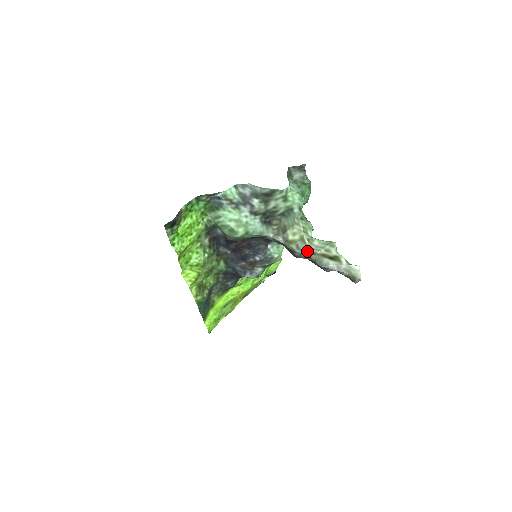
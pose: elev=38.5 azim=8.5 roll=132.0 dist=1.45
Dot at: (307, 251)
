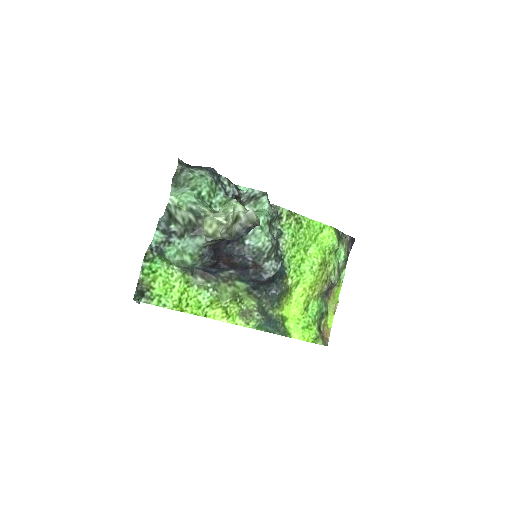
Dot at: (223, 232)
